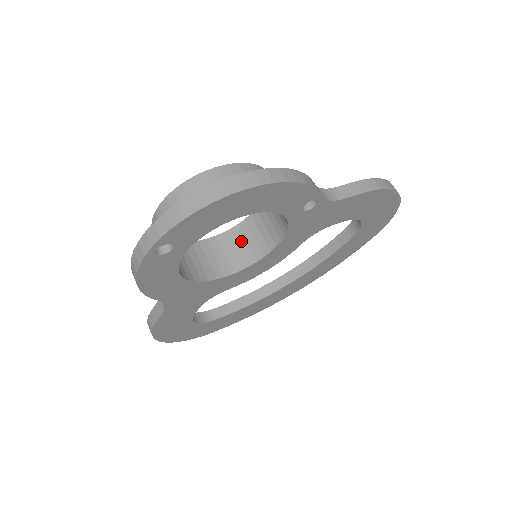
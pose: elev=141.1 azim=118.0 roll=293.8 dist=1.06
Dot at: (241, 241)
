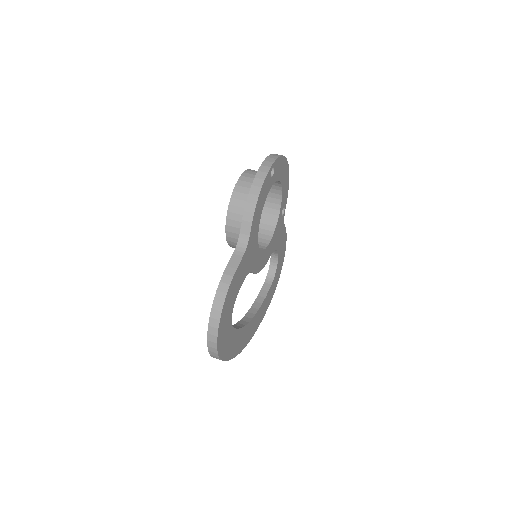
Dot at: occluded
